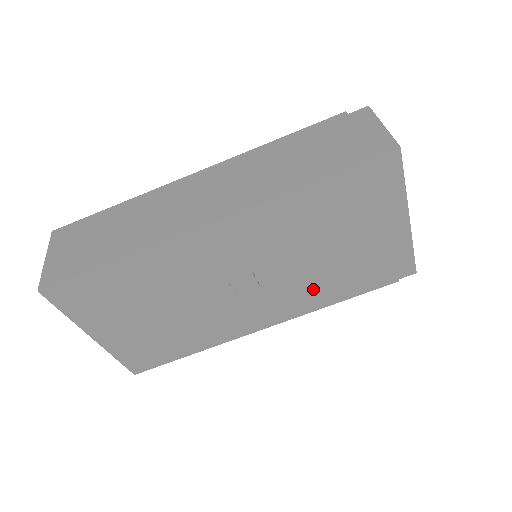
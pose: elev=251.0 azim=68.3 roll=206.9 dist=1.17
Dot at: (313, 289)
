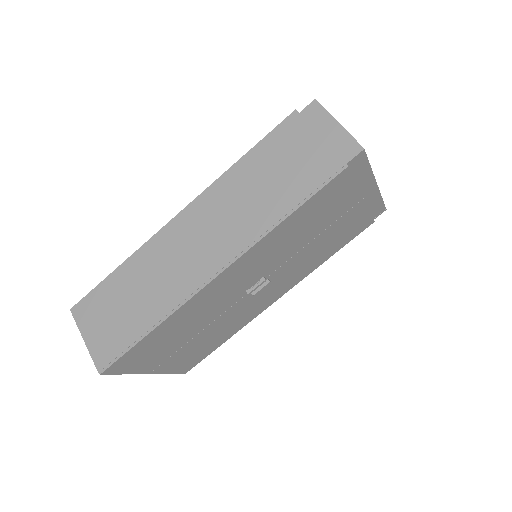
Dot at: (310, 260)
